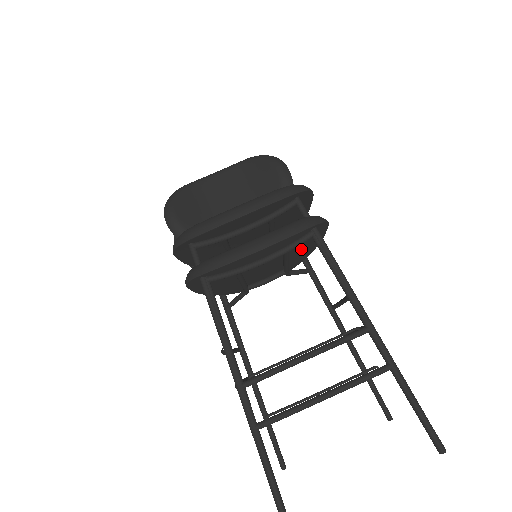
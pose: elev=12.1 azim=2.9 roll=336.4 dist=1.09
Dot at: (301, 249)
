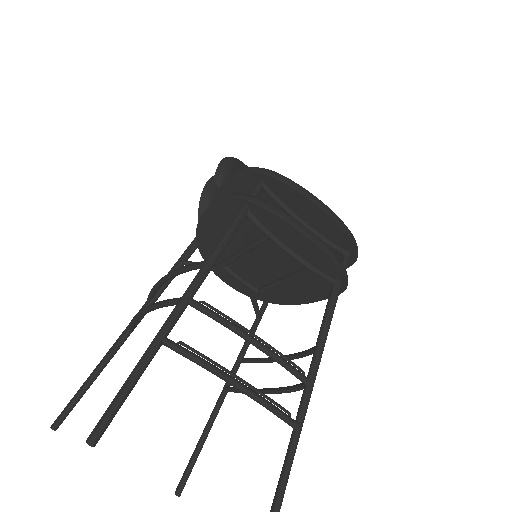
Dot at: (299, 287)
